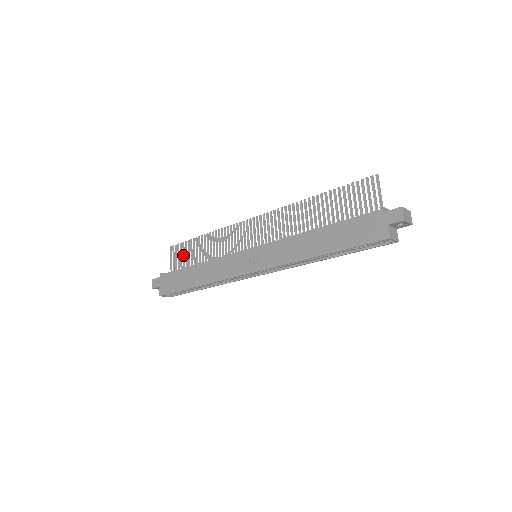
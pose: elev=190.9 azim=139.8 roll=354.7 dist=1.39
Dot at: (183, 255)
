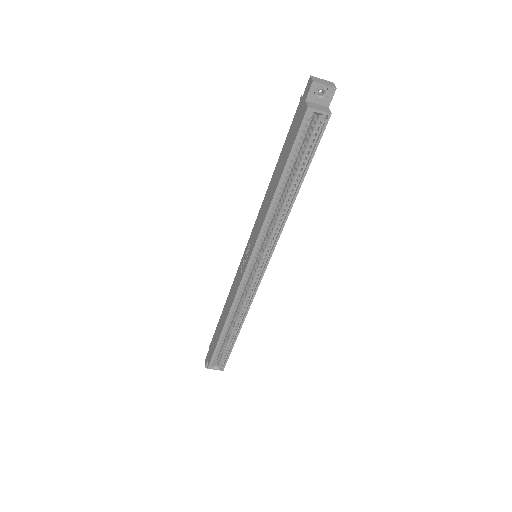
Dot at: occluded
